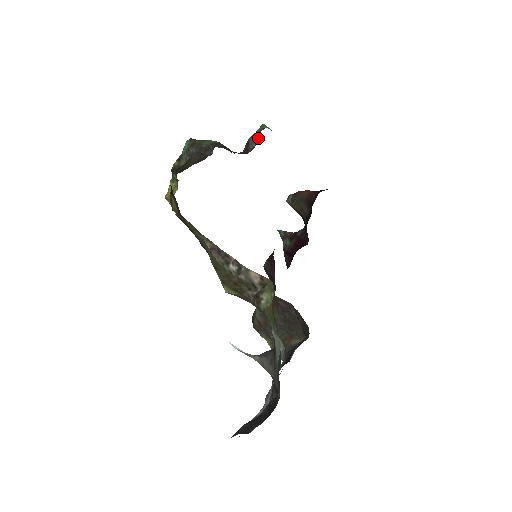
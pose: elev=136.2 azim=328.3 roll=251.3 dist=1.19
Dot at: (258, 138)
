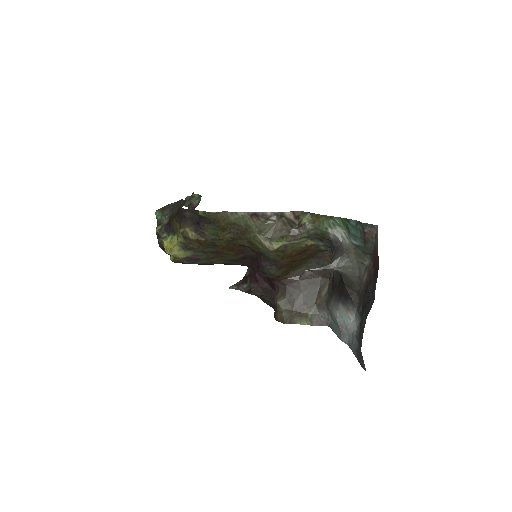
Dot at: (196, 196)
